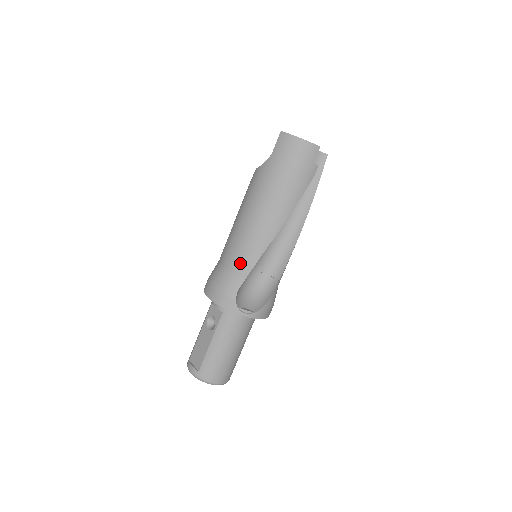
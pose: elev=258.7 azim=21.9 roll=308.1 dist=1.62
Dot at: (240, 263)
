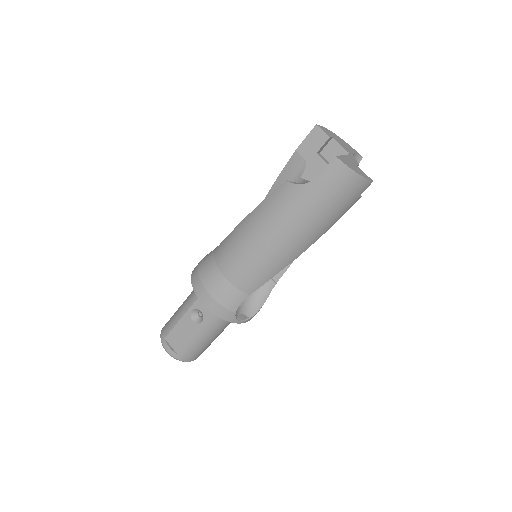
Dot at: (247, 281)
